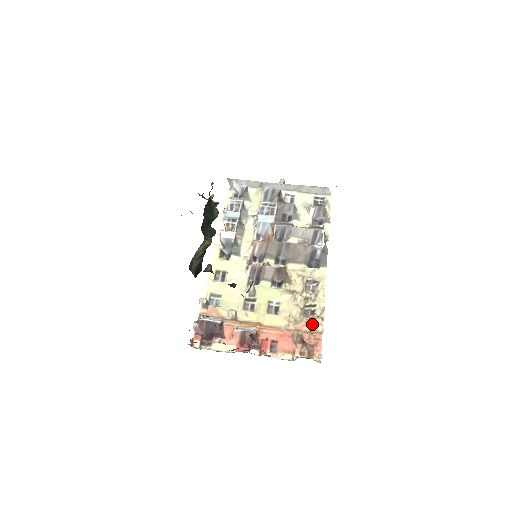
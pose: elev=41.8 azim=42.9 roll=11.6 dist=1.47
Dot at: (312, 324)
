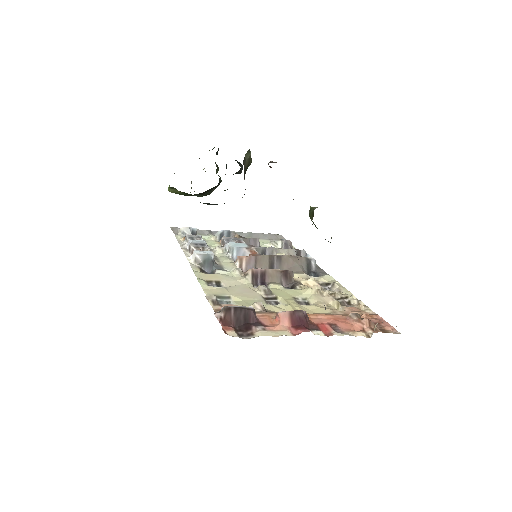
Dot at: (358, 309)
